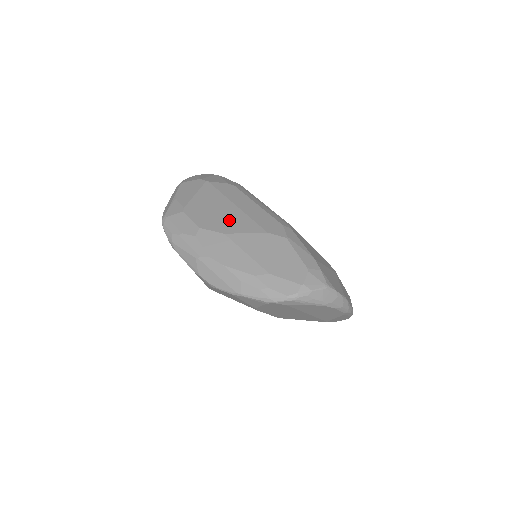
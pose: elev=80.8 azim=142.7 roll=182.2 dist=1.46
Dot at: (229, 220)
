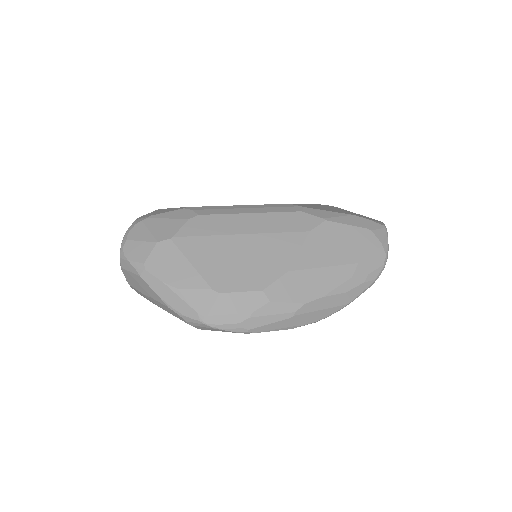
Dot at: (267, 255)
